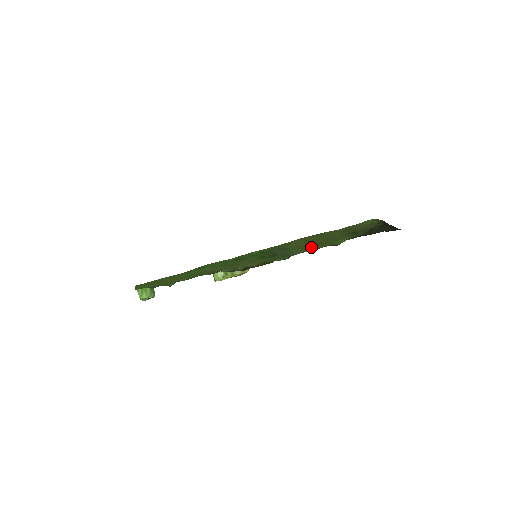
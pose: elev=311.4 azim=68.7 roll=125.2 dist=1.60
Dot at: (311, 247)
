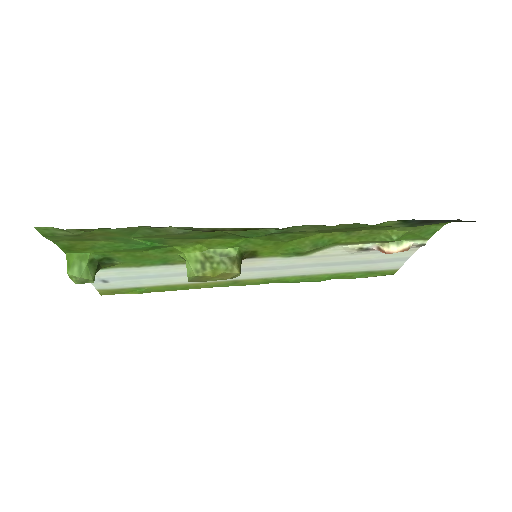
Dot at: (330, 228)
